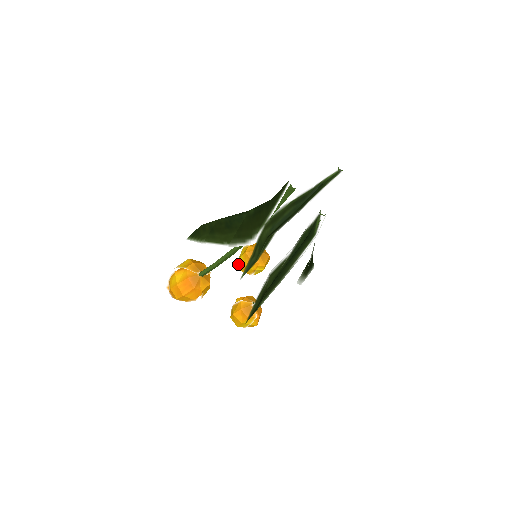
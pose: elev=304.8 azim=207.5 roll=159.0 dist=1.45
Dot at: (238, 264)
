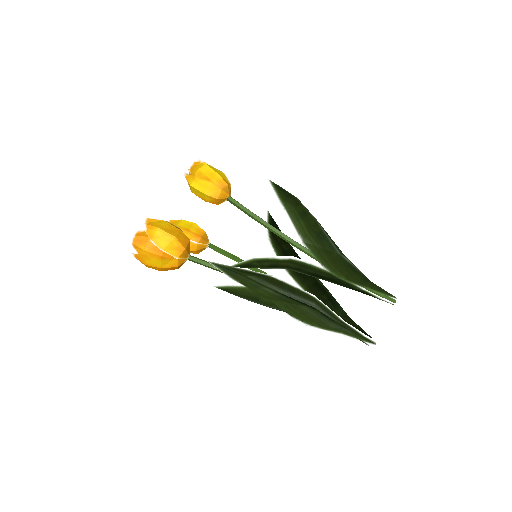
Dot at: (192, 188)
